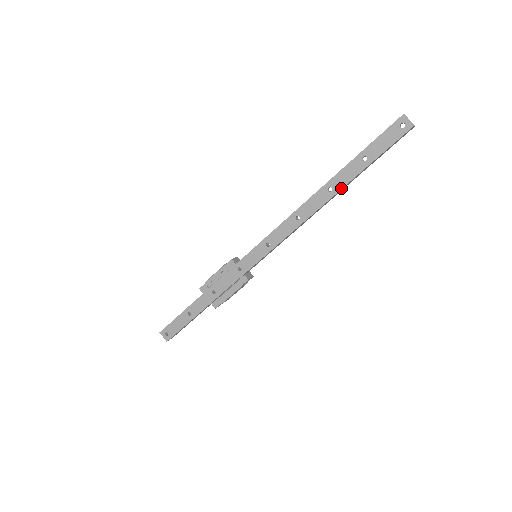
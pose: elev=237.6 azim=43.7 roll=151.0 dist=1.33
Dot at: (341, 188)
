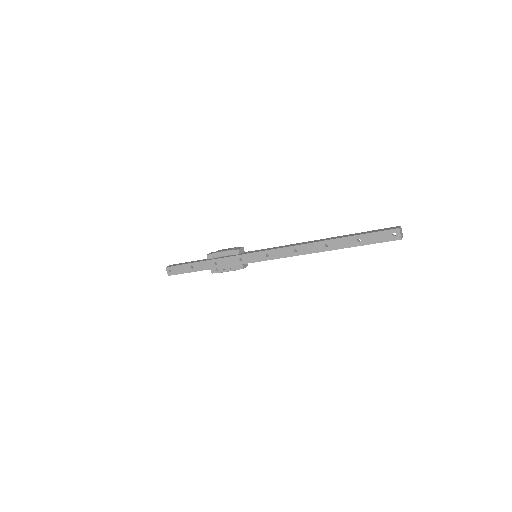
Dot at: (334, 249)
